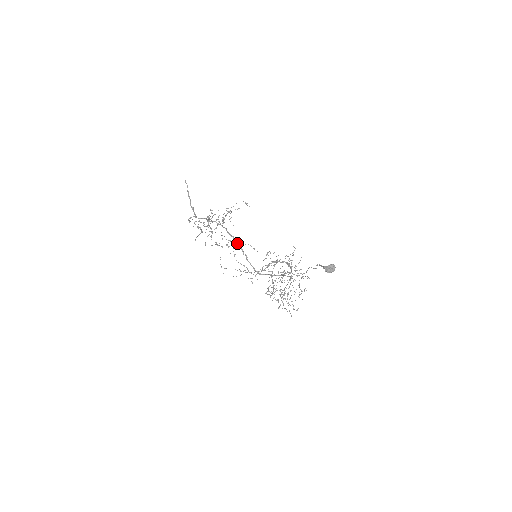
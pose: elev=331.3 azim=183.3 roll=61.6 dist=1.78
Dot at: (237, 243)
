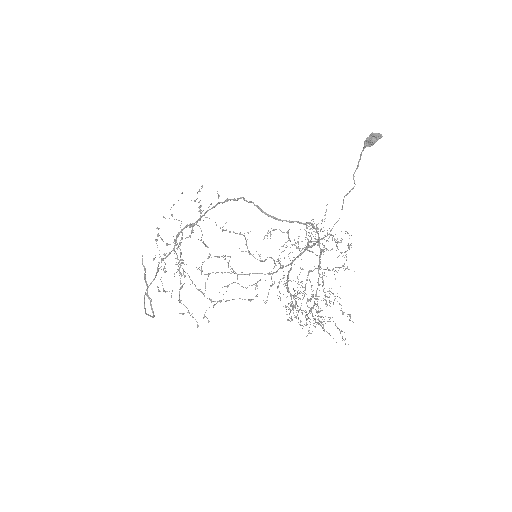
Dot at: (225, 201)
